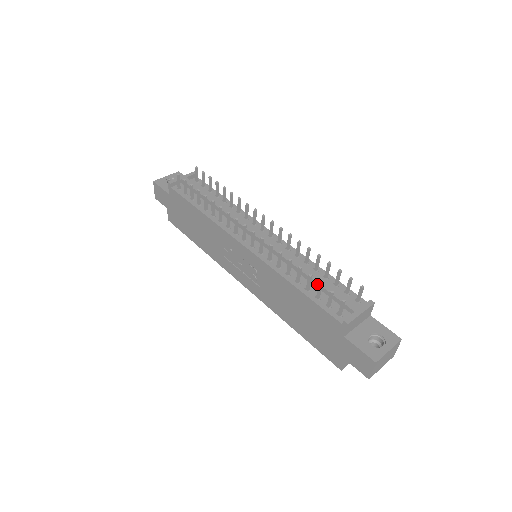
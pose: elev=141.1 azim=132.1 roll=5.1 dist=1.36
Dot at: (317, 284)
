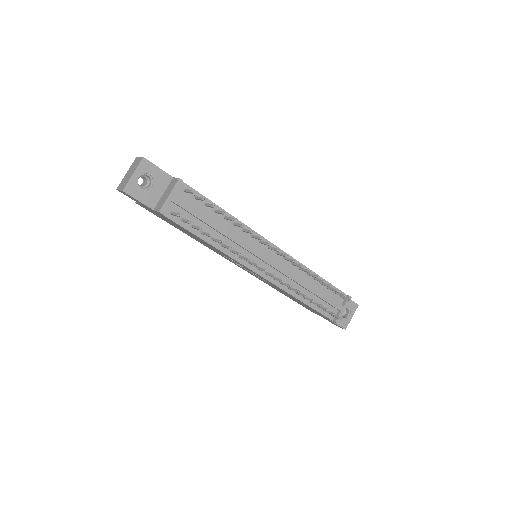
Dot at: (318, 297)
